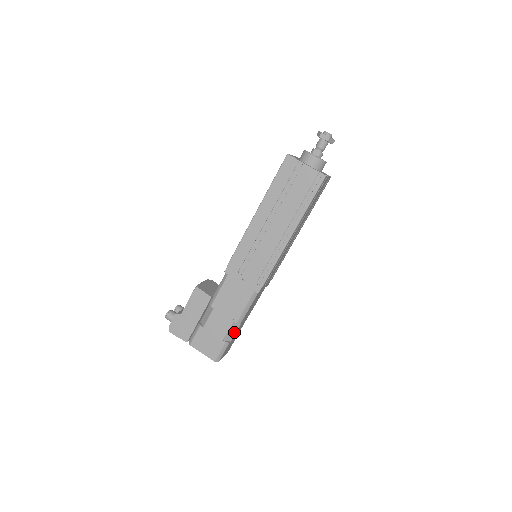
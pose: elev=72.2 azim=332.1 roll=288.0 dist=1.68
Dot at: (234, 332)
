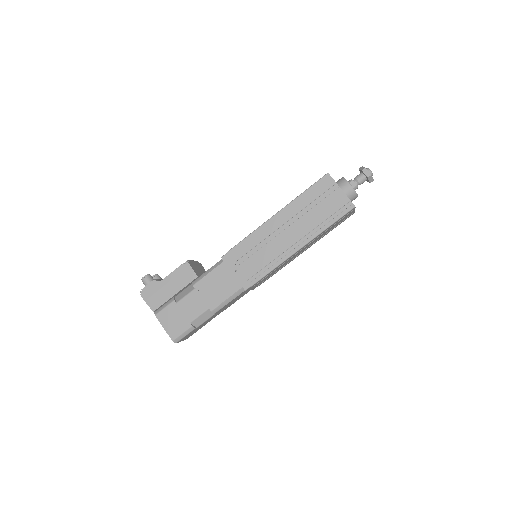
Dot at: (204, 320)
